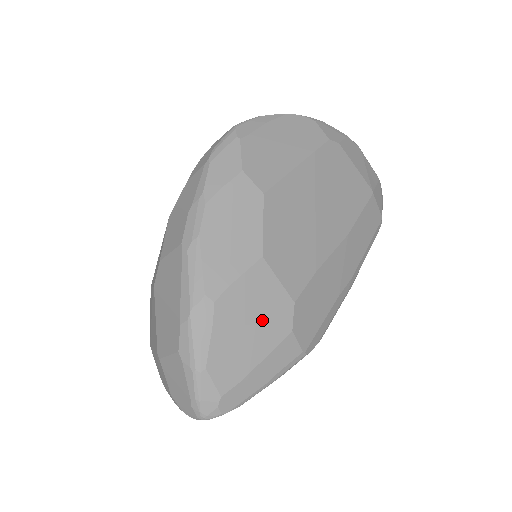
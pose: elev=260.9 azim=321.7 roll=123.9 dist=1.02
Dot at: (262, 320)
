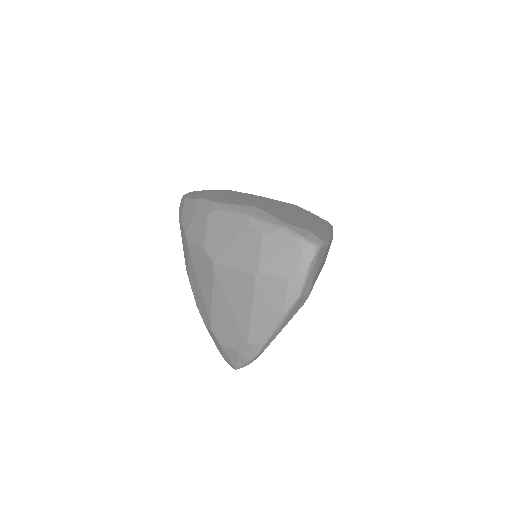
Dot at: (288, 209)
